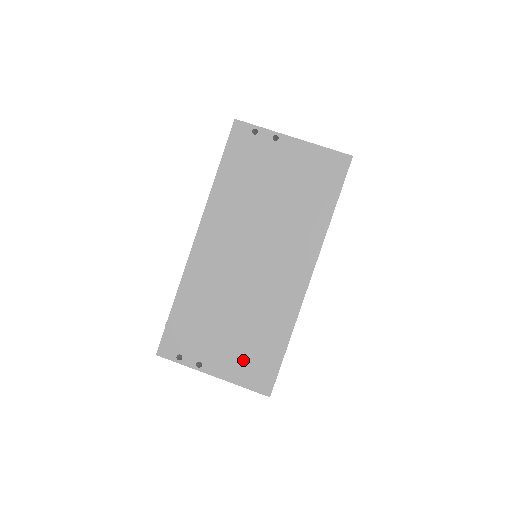
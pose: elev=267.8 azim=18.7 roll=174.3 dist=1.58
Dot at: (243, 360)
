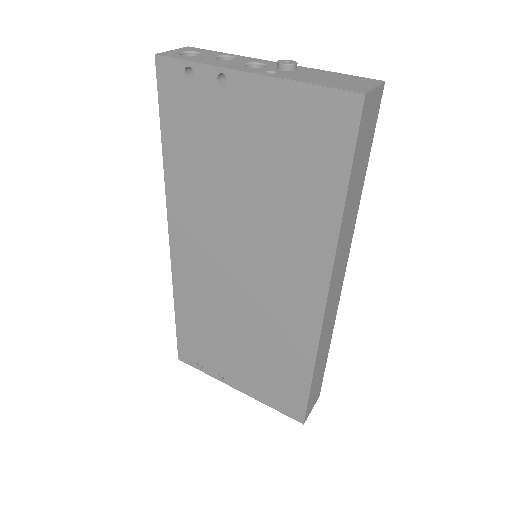
Dot at: (264, 382)
